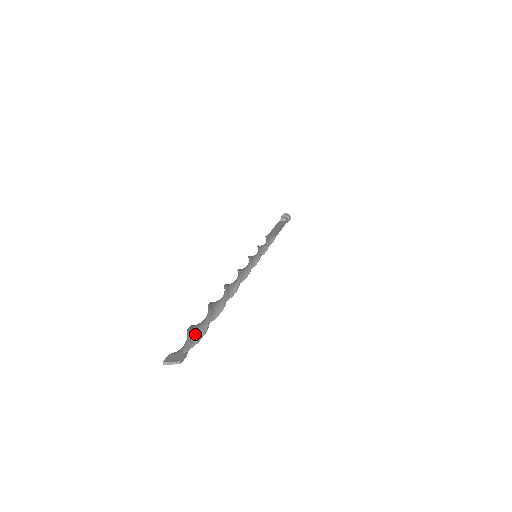
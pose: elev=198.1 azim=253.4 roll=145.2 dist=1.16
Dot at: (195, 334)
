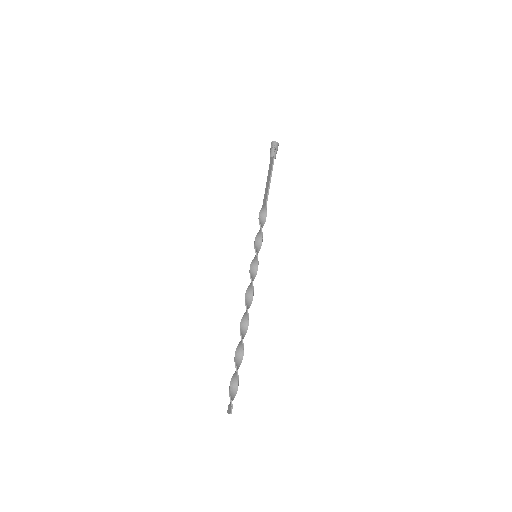
Dot at: (234, 384)
